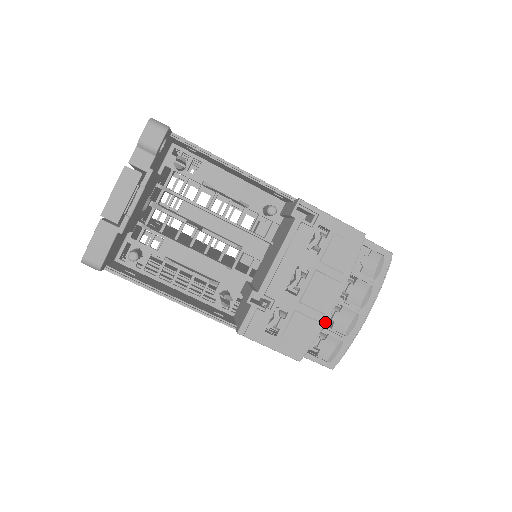
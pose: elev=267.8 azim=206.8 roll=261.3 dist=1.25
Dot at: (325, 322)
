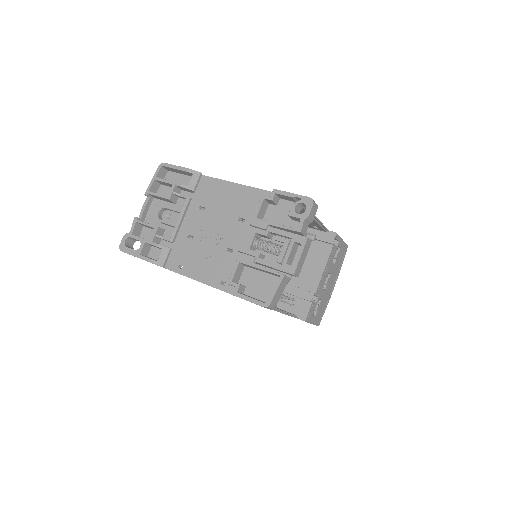
Dot at: occluded
